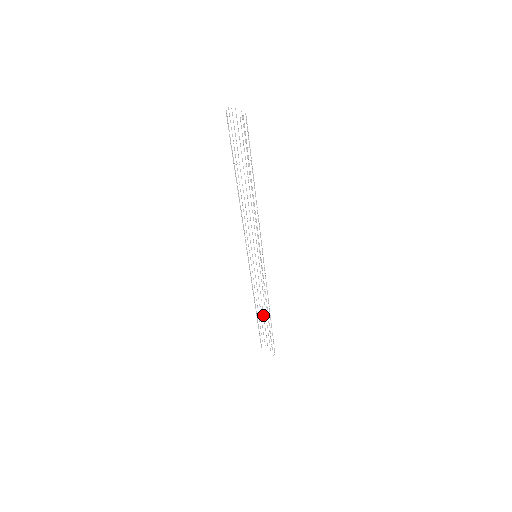
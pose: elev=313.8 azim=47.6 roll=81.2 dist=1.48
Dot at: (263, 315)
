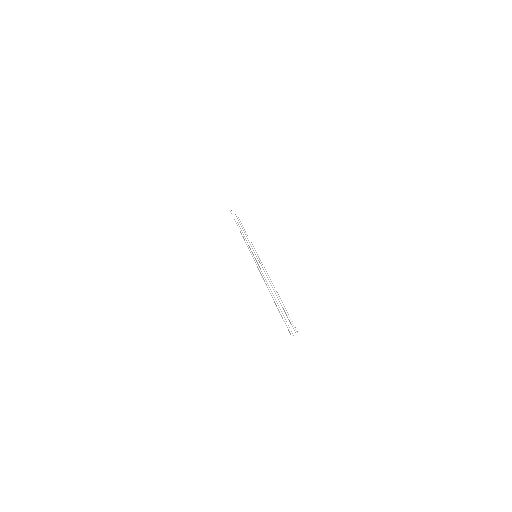
Dot at: (242, 226)
